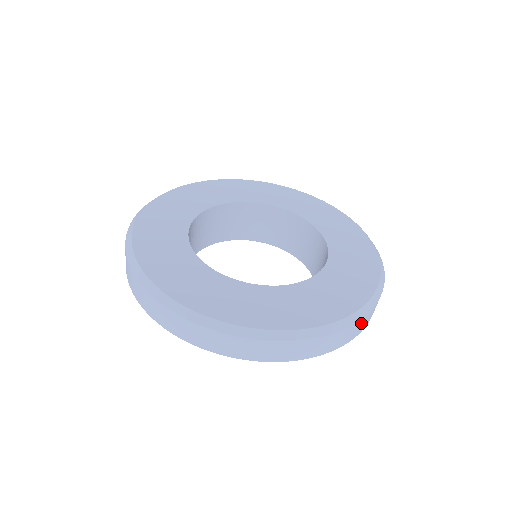
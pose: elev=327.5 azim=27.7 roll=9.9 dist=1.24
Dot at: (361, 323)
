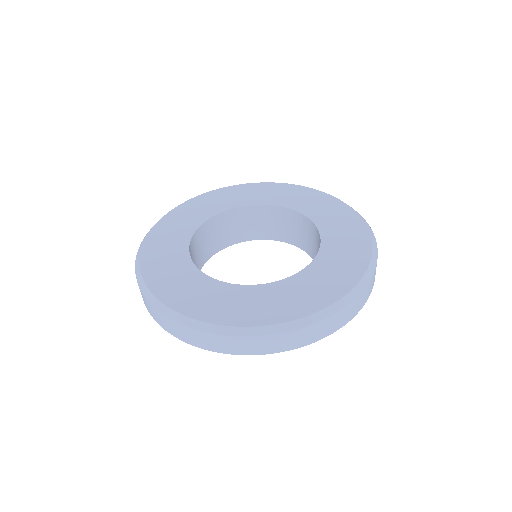
Dot at: (244, 342)
